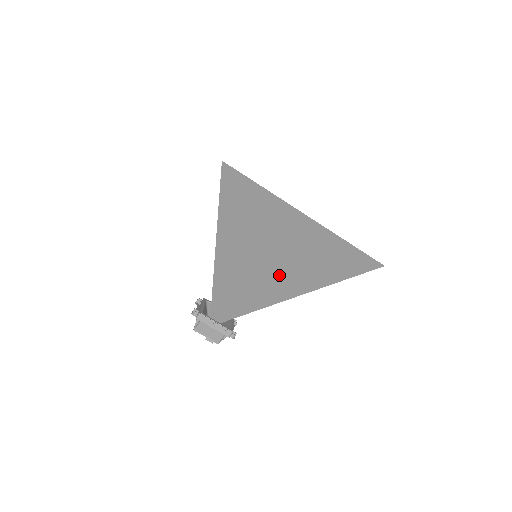
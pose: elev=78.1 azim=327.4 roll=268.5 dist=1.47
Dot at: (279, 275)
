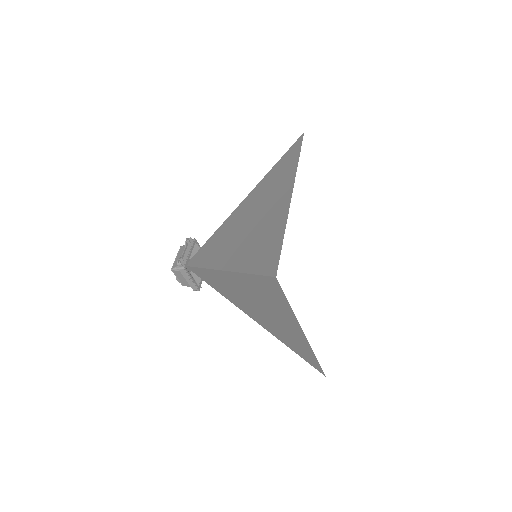
Dot at: (258, 314)
